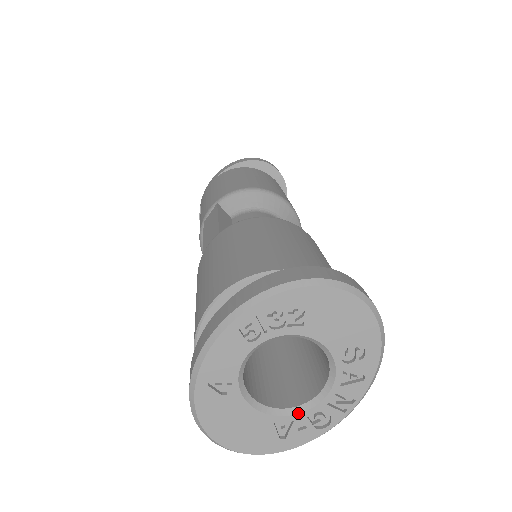
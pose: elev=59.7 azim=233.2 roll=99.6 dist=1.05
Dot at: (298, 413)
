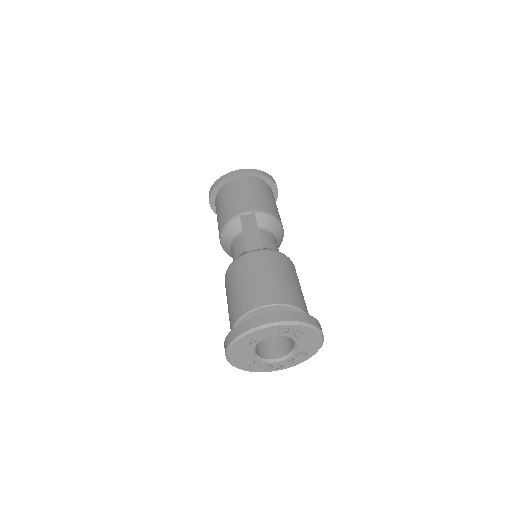
Dot at: (264, 362)
